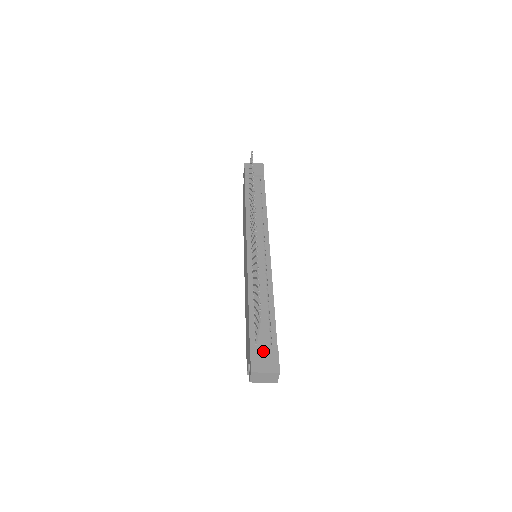
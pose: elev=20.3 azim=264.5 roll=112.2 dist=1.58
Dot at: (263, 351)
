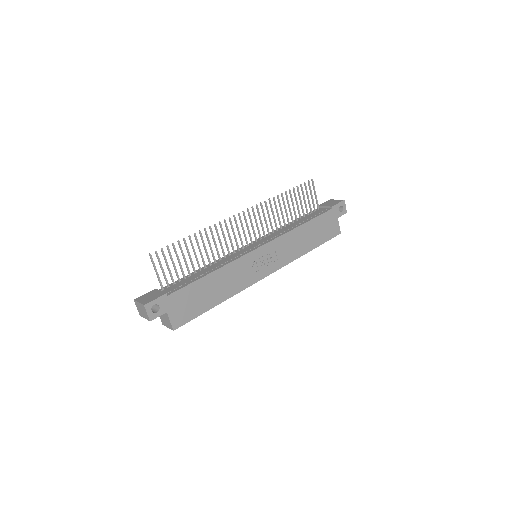
Dot at: (156, 293)
